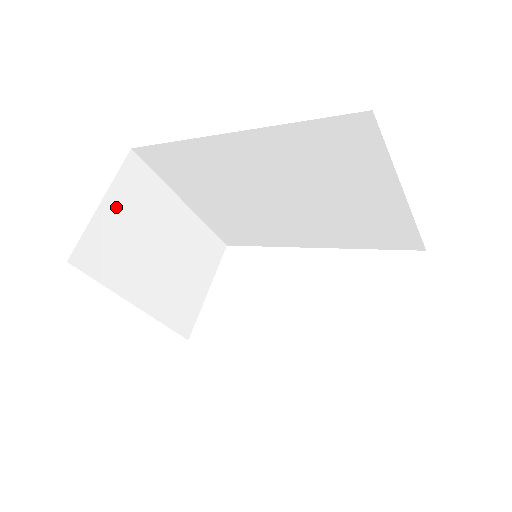
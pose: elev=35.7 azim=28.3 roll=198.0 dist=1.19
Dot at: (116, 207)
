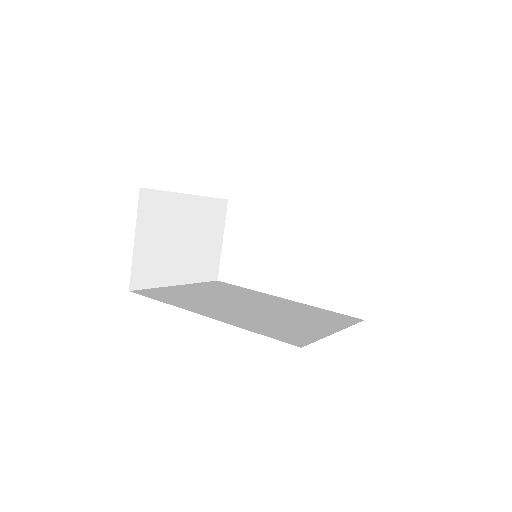
Dot at: (145, 236)
